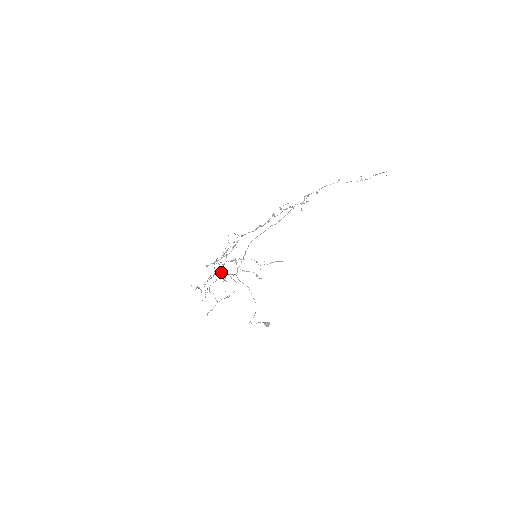
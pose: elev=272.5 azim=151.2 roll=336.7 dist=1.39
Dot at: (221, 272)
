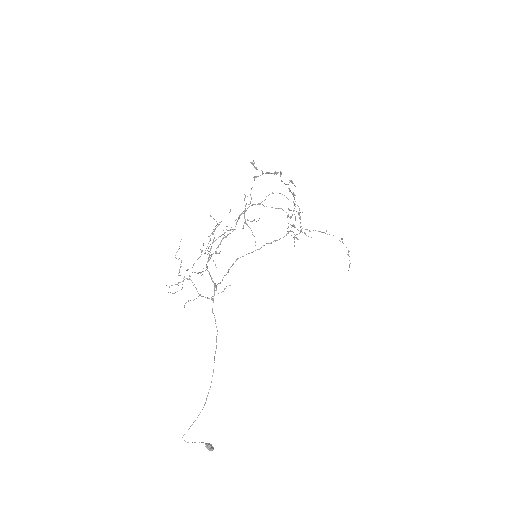
Dot at: occluded
